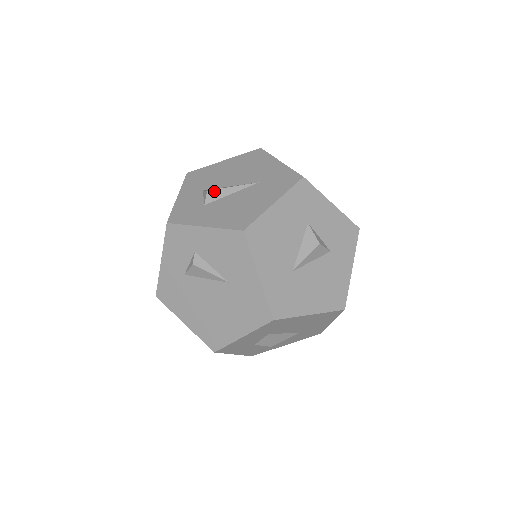
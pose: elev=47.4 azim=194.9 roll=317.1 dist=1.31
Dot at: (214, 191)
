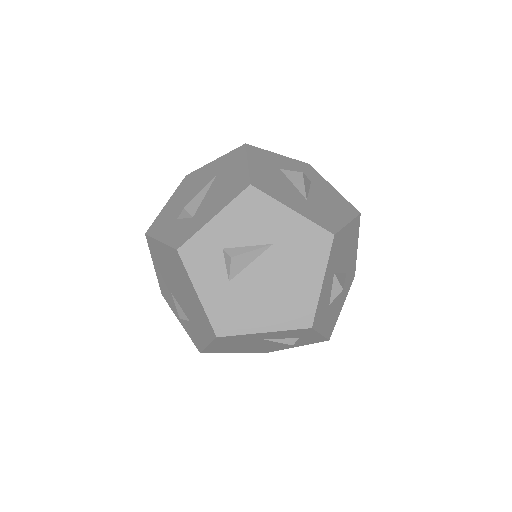
Dot at: (190, 204)
